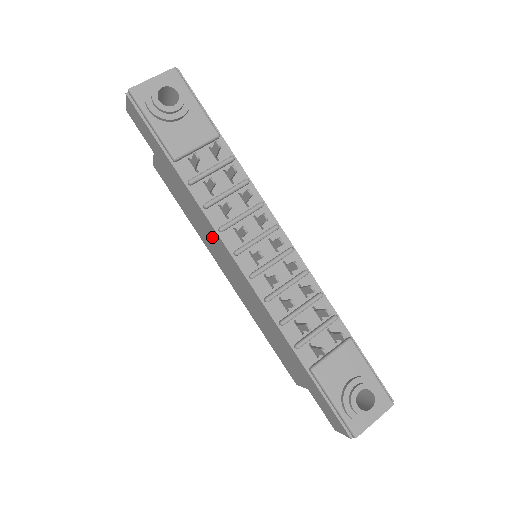
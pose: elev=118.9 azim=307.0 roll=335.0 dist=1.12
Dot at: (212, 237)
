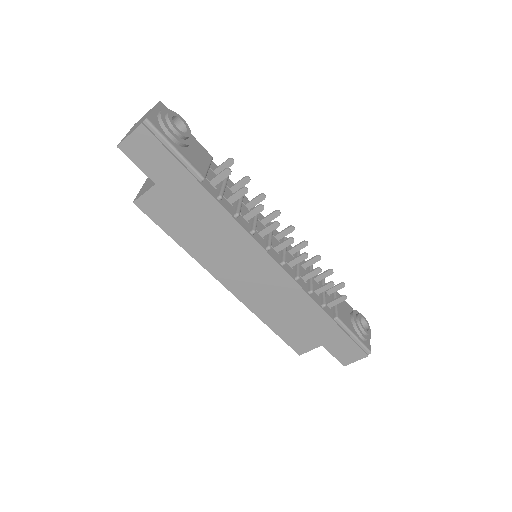
Dot at: (234, 246)
